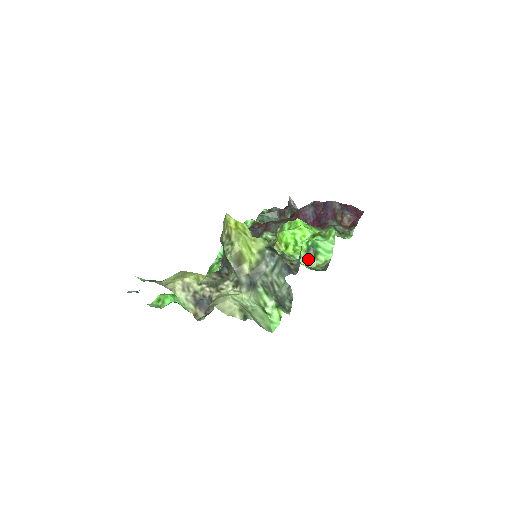
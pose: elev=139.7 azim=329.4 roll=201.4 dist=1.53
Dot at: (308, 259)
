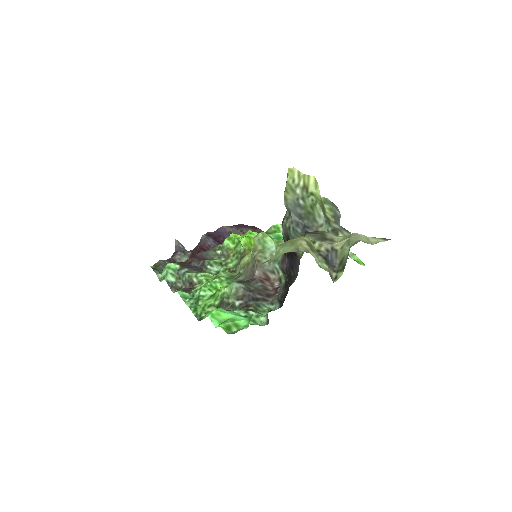
Dot at: occluded
